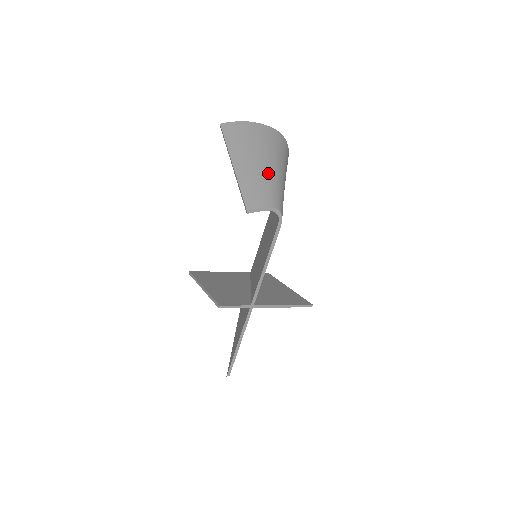
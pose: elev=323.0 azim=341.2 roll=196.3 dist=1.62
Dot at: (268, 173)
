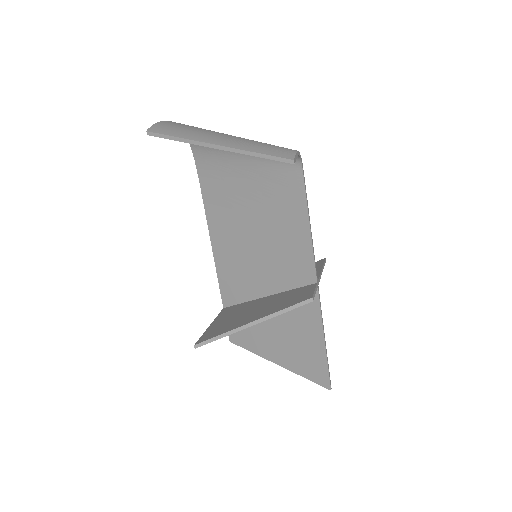
Dot at: (247, 139)
